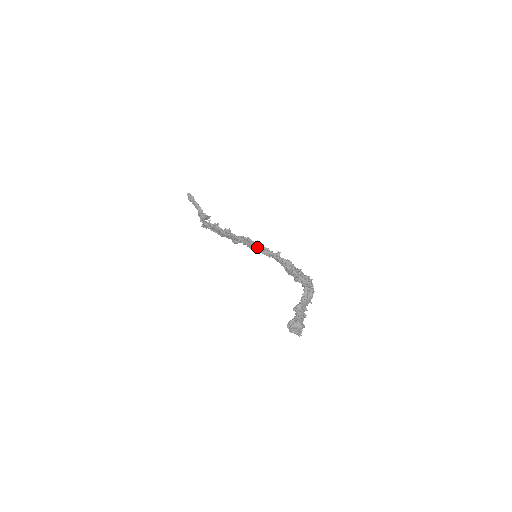
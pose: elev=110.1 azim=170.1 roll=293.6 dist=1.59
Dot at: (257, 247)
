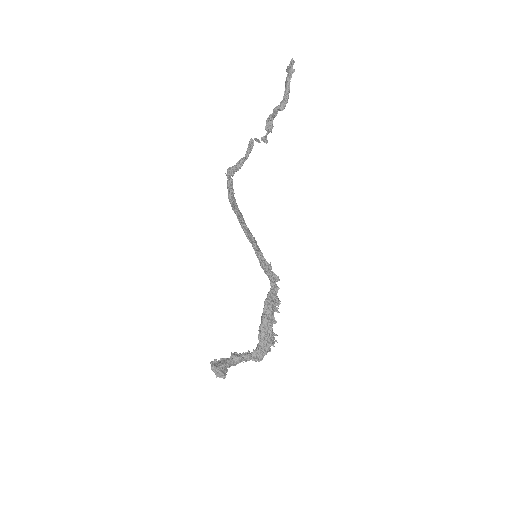
Dot at: (257, 256)
